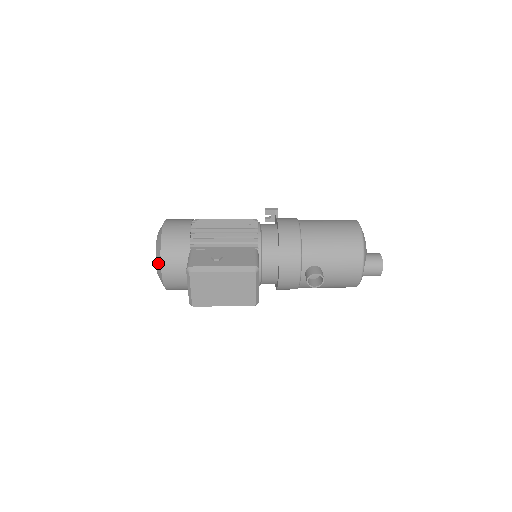
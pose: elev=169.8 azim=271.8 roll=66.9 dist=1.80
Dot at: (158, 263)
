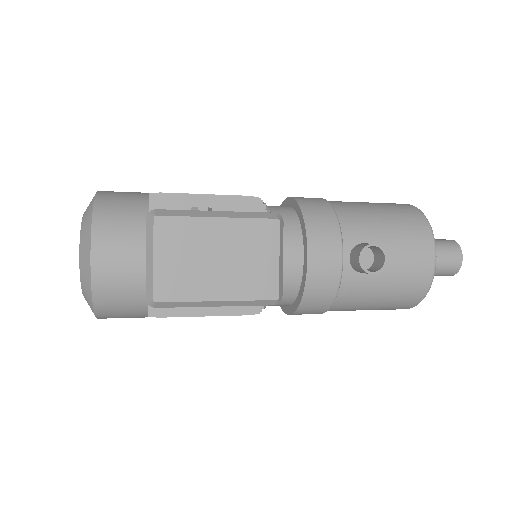
Dot at: (85, 238)
